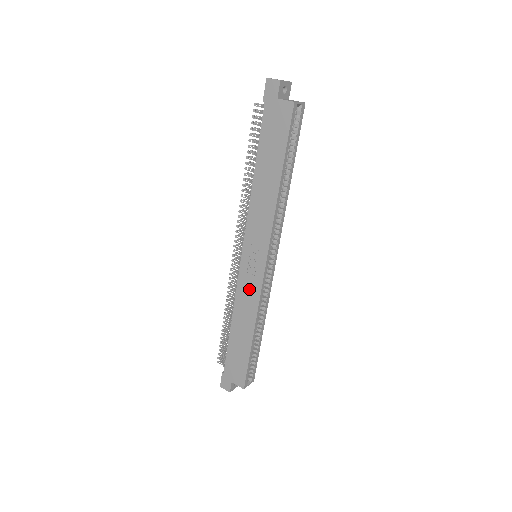
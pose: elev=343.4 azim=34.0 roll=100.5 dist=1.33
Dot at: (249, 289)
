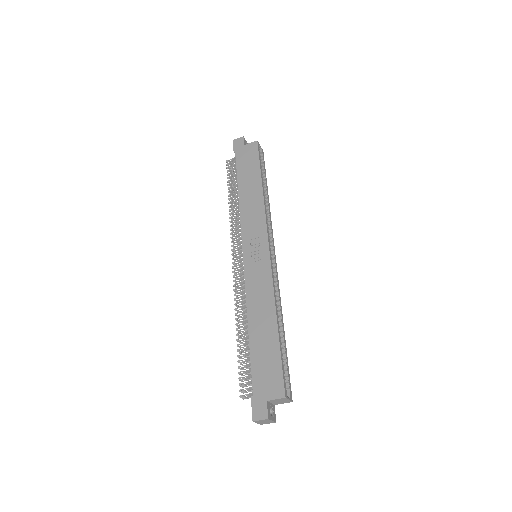
Dot at: (259, 278)
